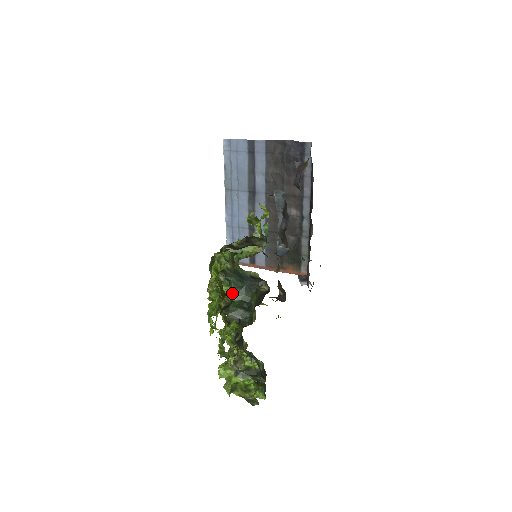
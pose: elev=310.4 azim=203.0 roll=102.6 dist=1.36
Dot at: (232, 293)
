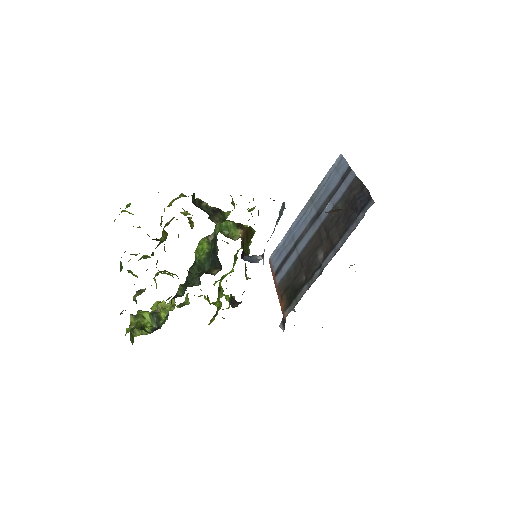
Dot at: (202, 255)
